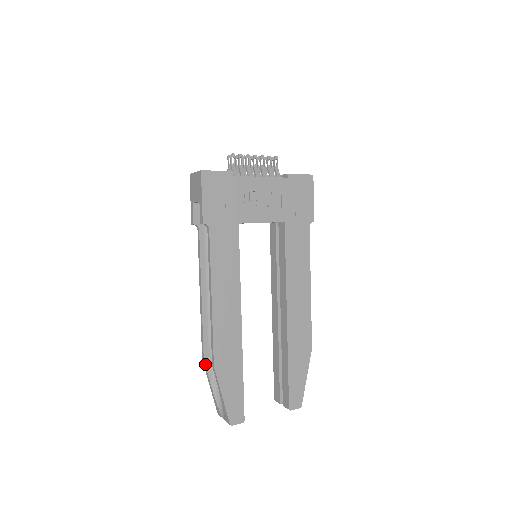
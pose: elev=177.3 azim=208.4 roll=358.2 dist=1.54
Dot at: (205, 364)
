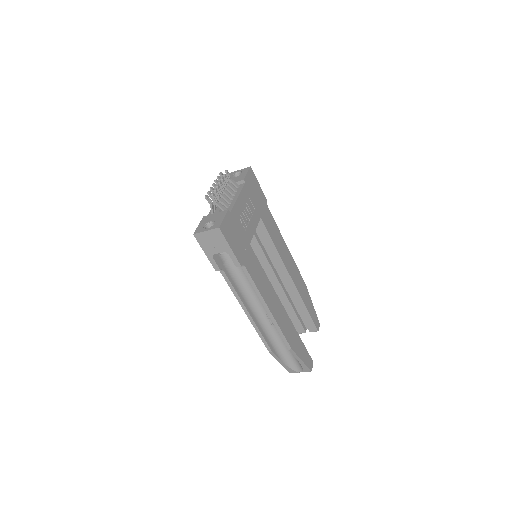
Dot at: (274, 353)
